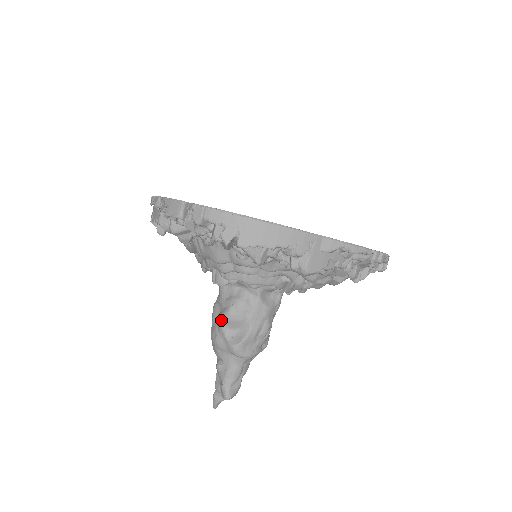
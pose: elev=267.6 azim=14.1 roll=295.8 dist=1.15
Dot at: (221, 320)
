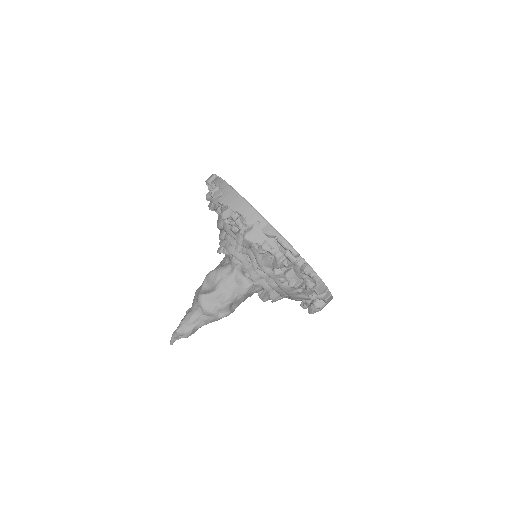
Dot at: (206, 276)
